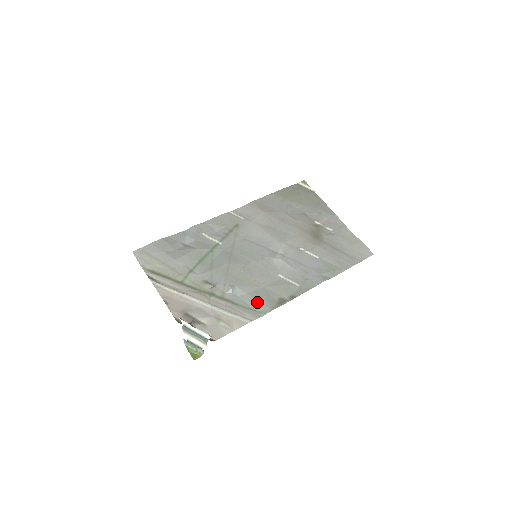
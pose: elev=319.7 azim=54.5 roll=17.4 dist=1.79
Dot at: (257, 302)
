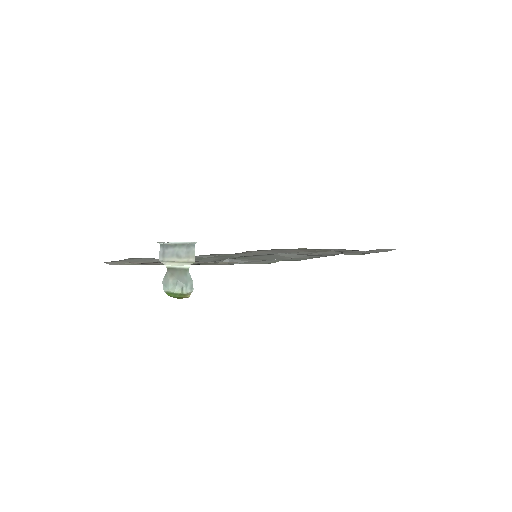
Dot at: (263, 261)
